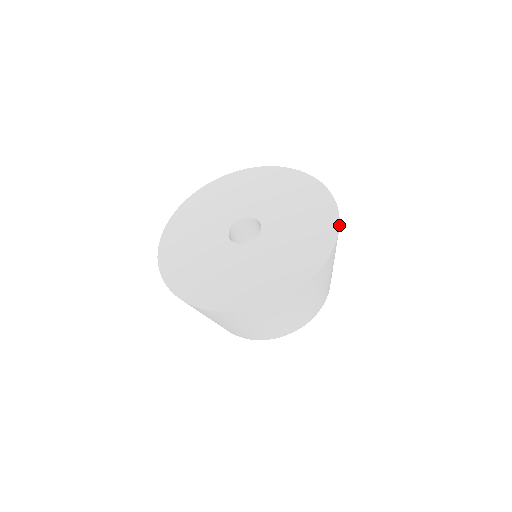
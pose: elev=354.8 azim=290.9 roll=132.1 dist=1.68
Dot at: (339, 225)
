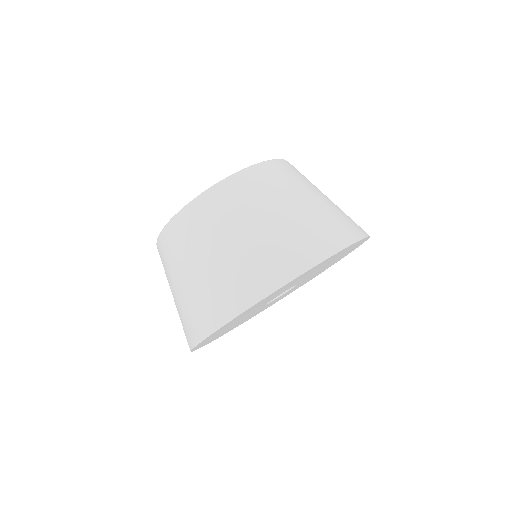
Dot at: occluded
